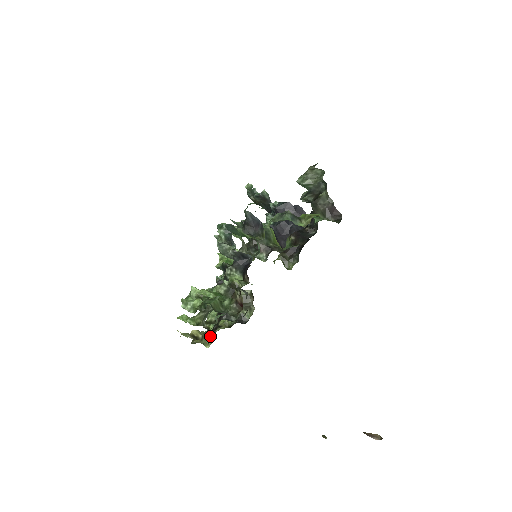
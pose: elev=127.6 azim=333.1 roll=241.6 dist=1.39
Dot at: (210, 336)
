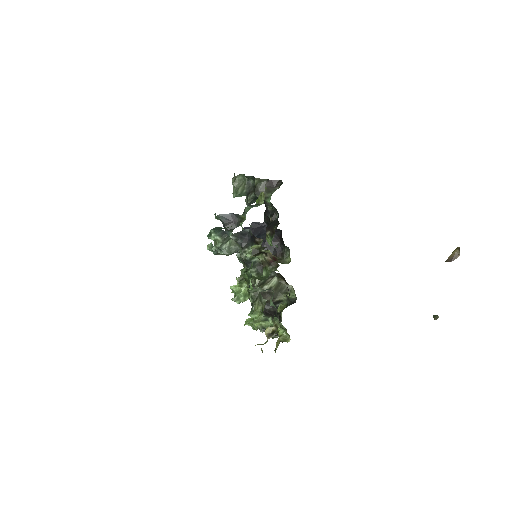
Dot at: (282, 328)
